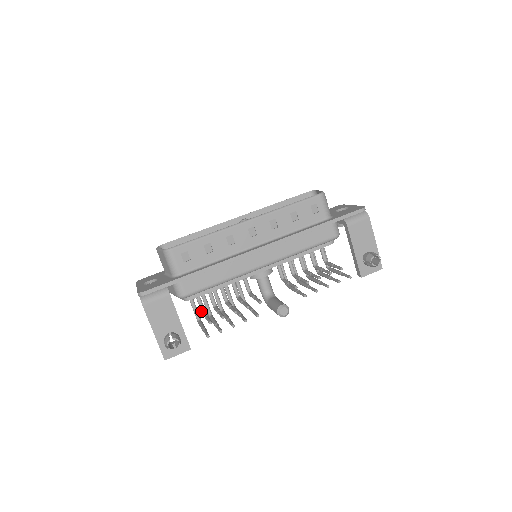
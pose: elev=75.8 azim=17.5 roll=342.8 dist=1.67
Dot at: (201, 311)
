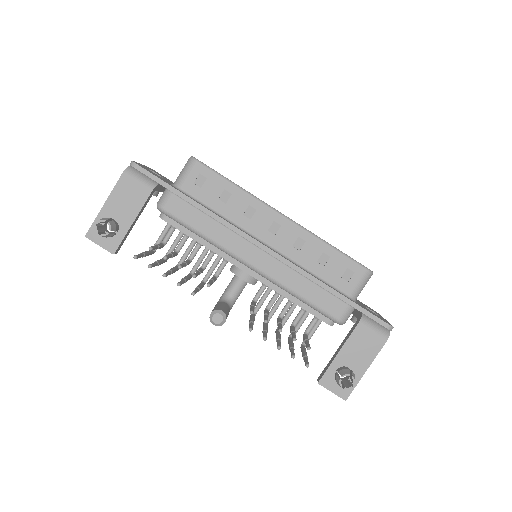
Dot at: occluded
